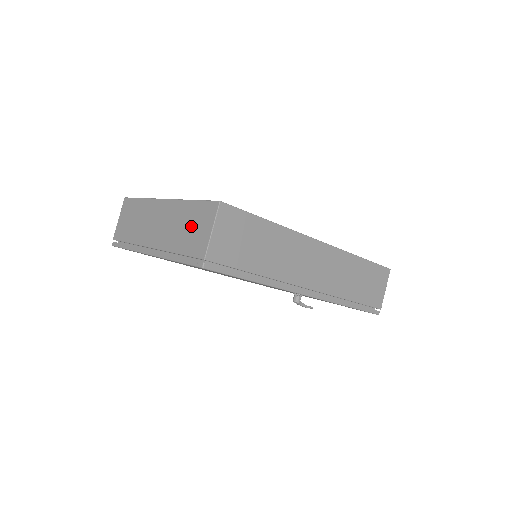
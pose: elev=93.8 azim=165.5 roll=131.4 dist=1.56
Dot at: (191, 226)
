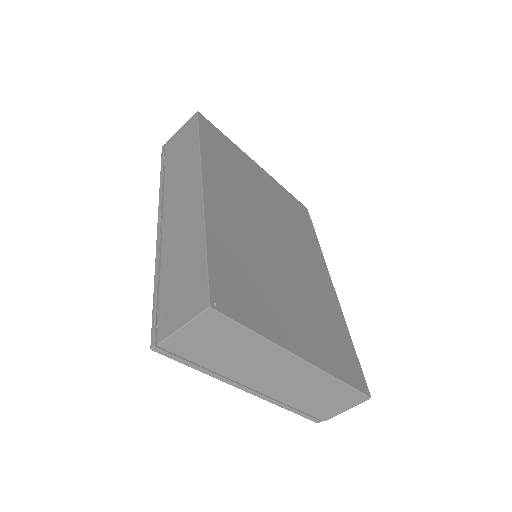
Dot at: (327, 399)
